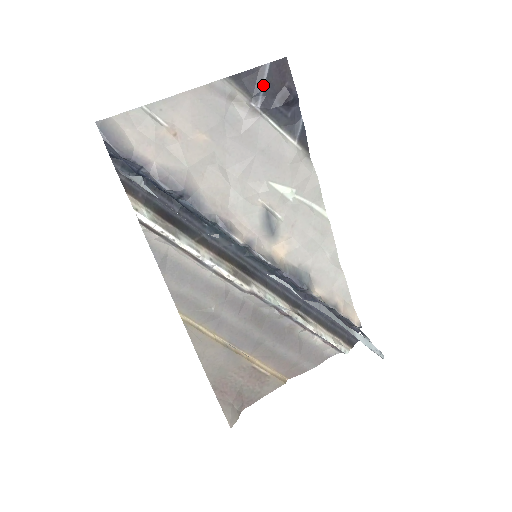
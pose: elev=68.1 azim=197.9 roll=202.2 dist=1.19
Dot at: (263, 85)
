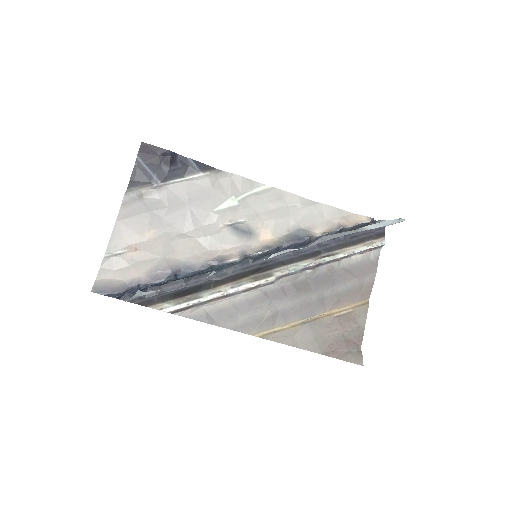
Dot at: (148, 170)
